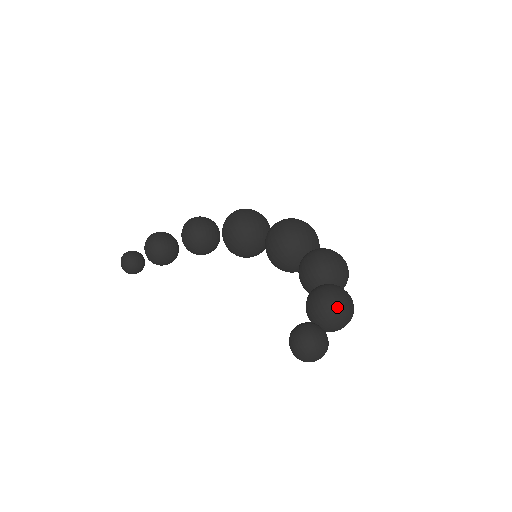
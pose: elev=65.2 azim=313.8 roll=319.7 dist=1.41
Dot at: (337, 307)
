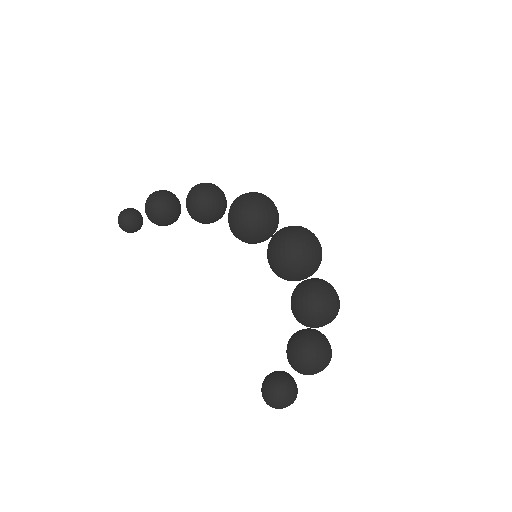
Dot at: (315, 363)
